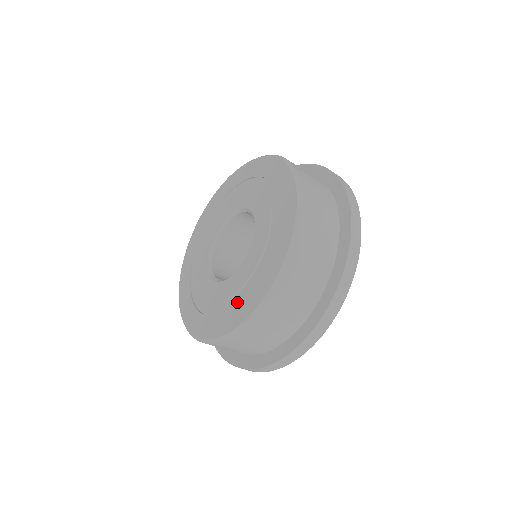
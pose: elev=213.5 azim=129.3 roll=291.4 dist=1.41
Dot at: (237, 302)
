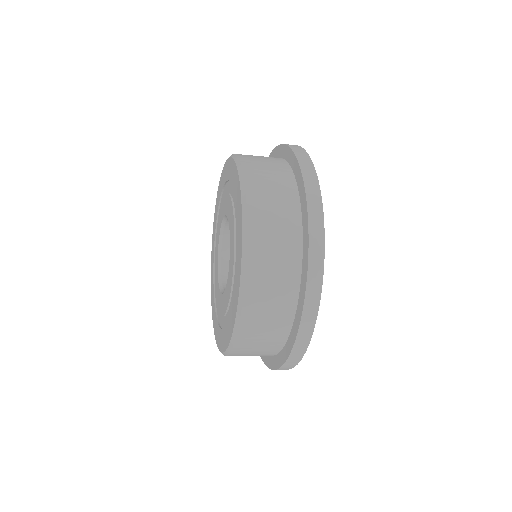
Dot at: (223, 326)
